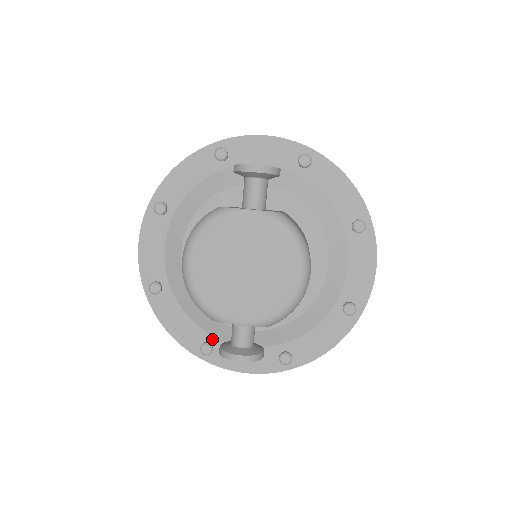
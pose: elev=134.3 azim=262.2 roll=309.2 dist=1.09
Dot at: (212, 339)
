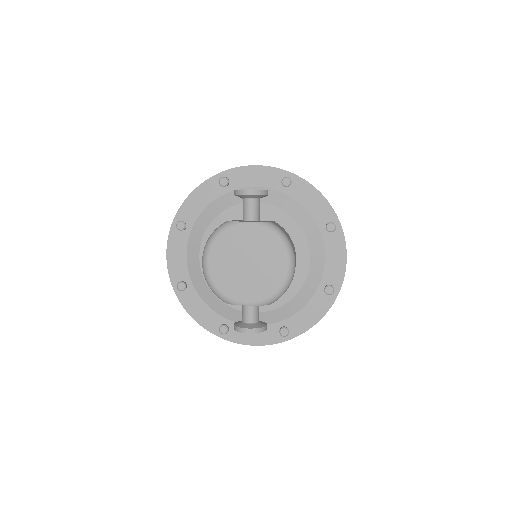
Dot at: (227, 322)
